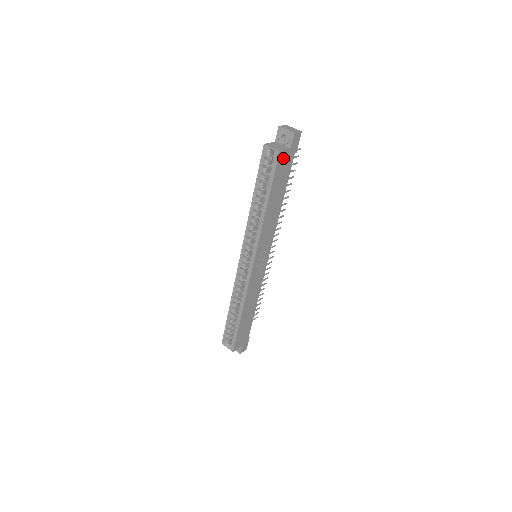
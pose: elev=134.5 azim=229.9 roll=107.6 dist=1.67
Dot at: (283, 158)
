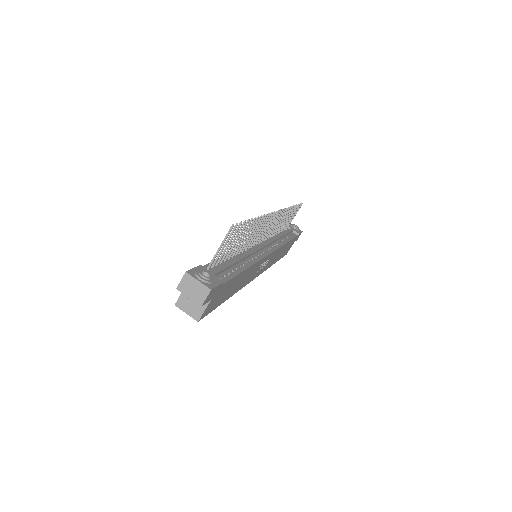
Dot at: (209, 306)
